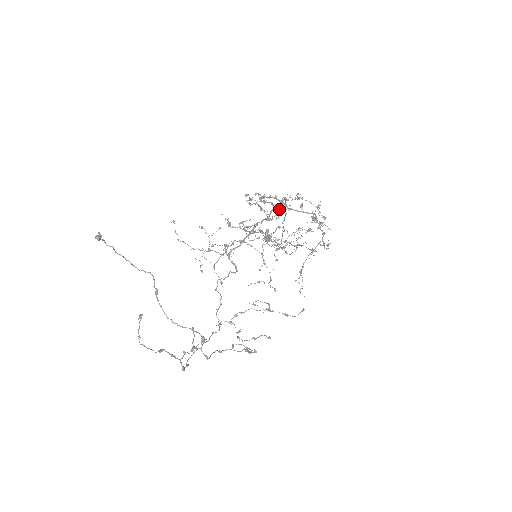
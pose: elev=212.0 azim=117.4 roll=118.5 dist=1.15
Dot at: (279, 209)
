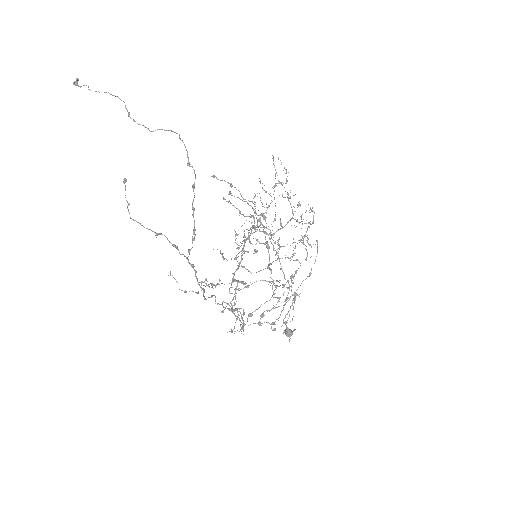
Dot at: occluded
